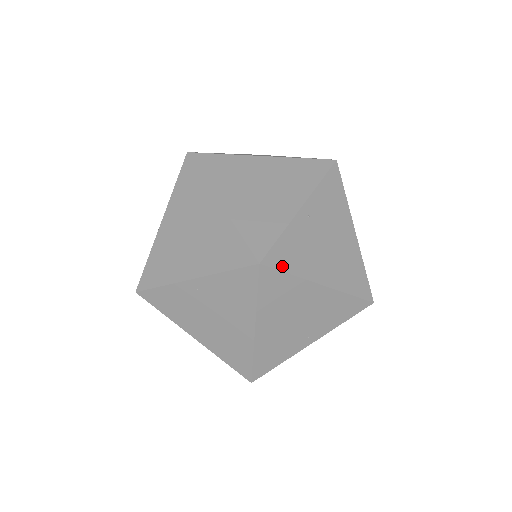
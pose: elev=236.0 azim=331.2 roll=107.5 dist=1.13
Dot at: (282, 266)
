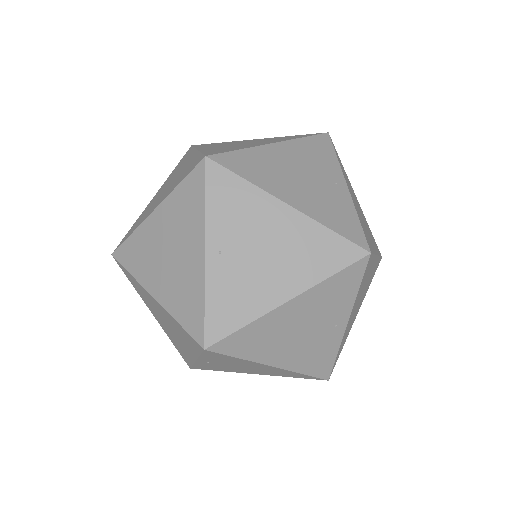
Dot at: (209, 369)
